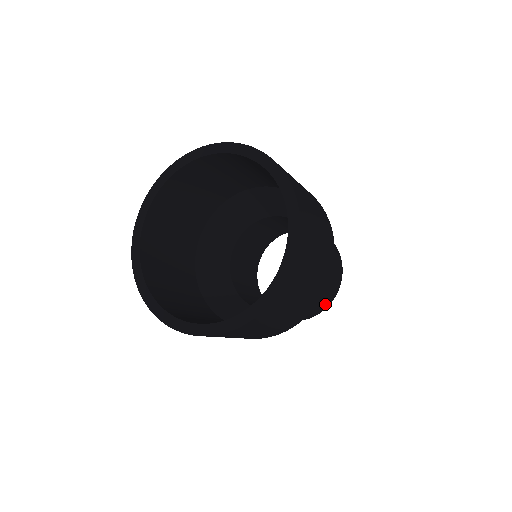
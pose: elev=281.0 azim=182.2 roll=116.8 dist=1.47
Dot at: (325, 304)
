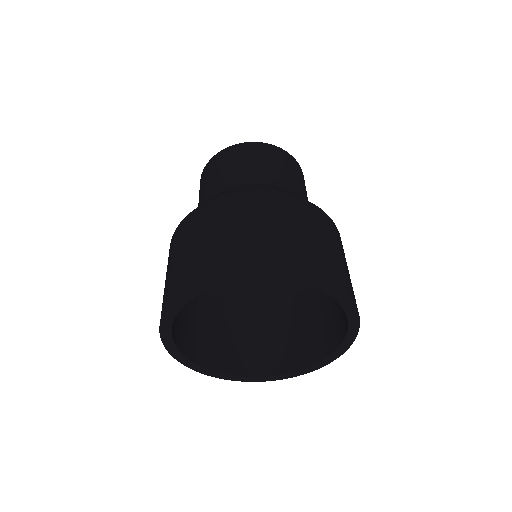
Dot at: occluded
